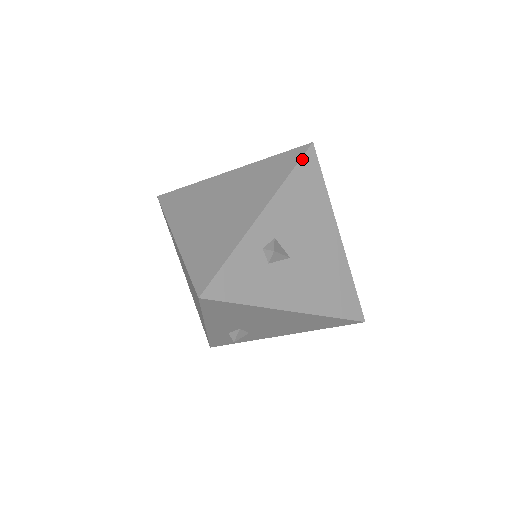
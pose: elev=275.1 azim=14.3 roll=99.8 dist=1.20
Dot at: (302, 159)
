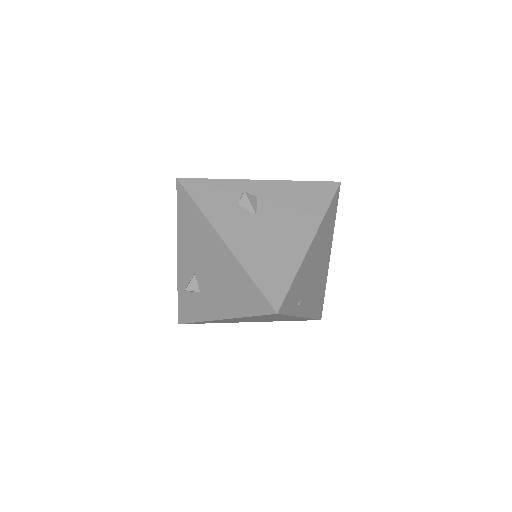
Dot at: (323, 182)
